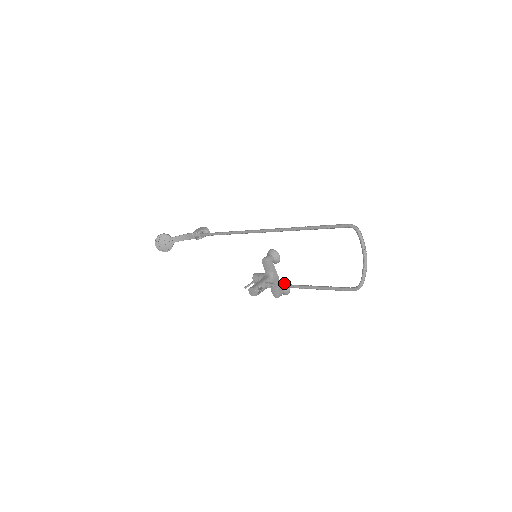
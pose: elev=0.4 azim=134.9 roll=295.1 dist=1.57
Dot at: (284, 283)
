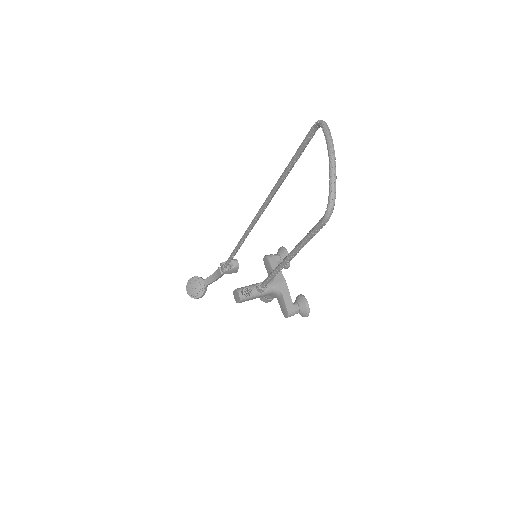
Dot at: (300, 295)
